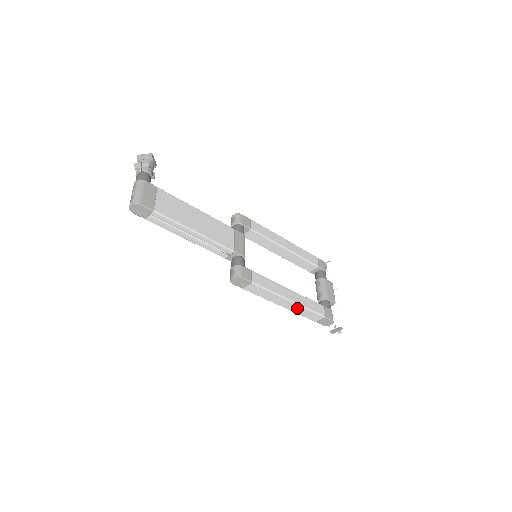
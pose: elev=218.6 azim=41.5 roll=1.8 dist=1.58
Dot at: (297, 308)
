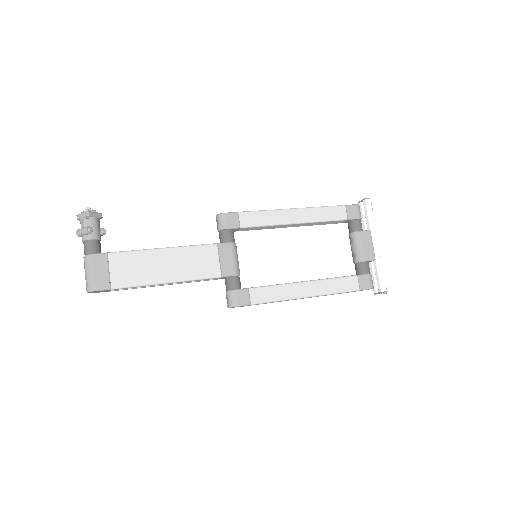
Dot at: occluded
